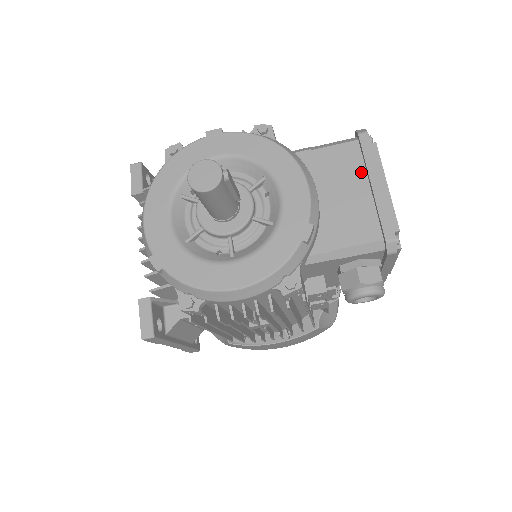
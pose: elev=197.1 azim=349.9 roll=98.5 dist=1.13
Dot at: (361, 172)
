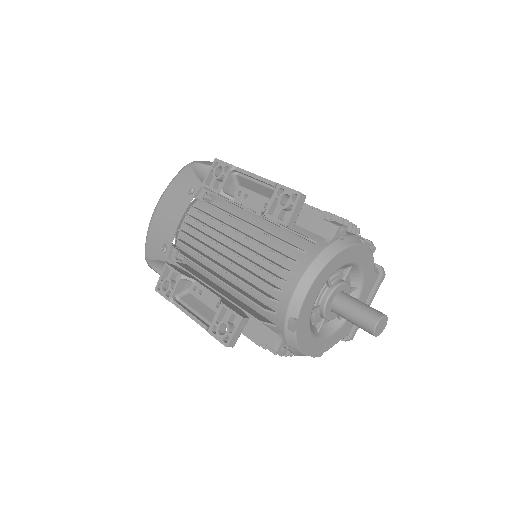
Dot at: occluded
